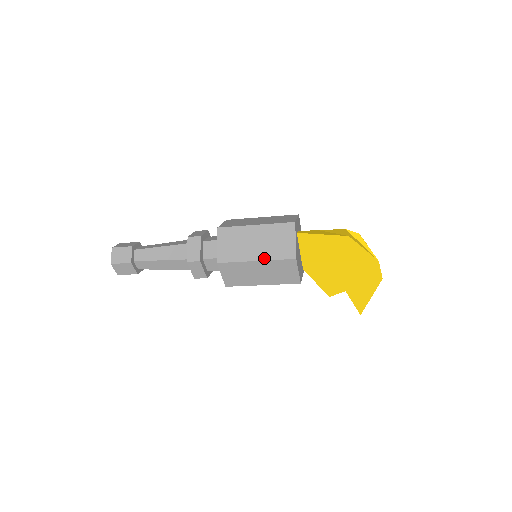
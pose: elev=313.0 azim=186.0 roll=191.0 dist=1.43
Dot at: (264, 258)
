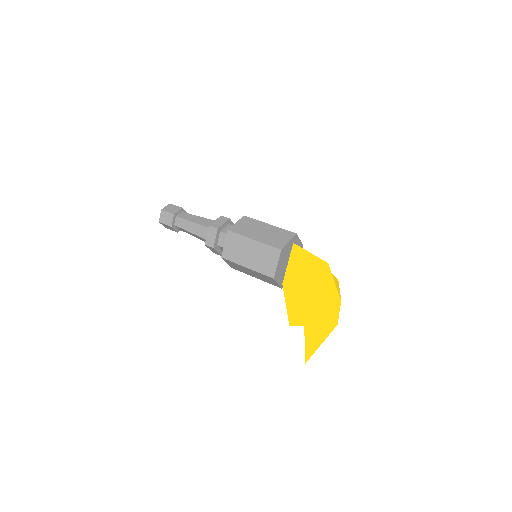
Dot at: (260, 240)
